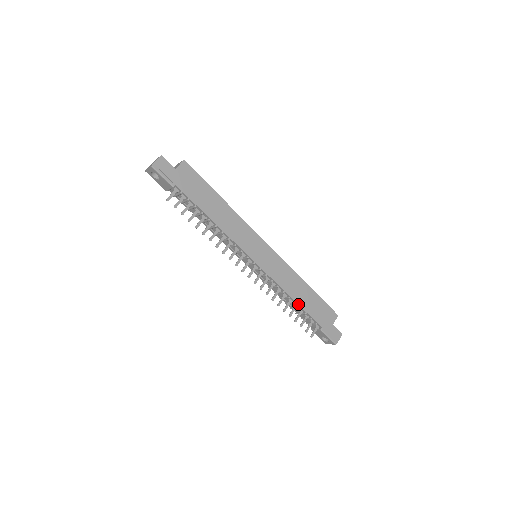
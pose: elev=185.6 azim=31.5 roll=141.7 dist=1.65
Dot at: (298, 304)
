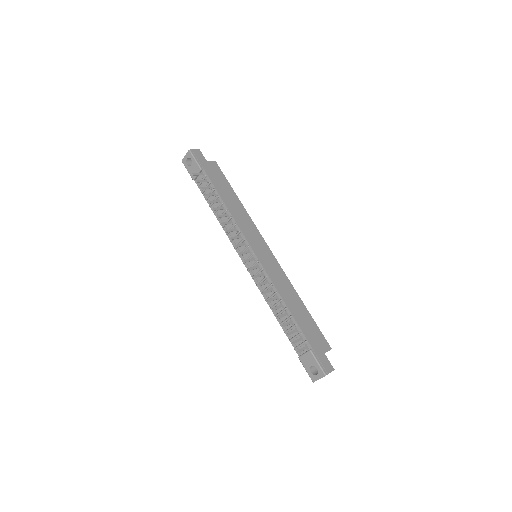
Dot at: (289, 310)
